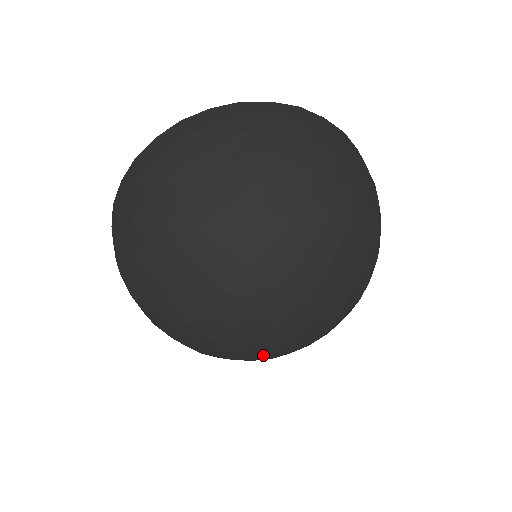
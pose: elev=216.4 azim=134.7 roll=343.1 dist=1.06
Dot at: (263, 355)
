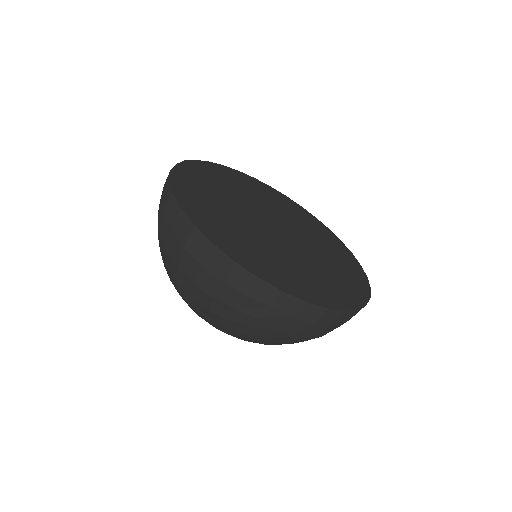
Dot at: occluded
